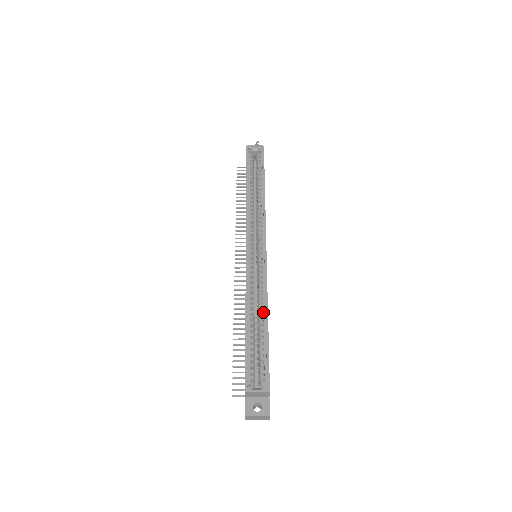
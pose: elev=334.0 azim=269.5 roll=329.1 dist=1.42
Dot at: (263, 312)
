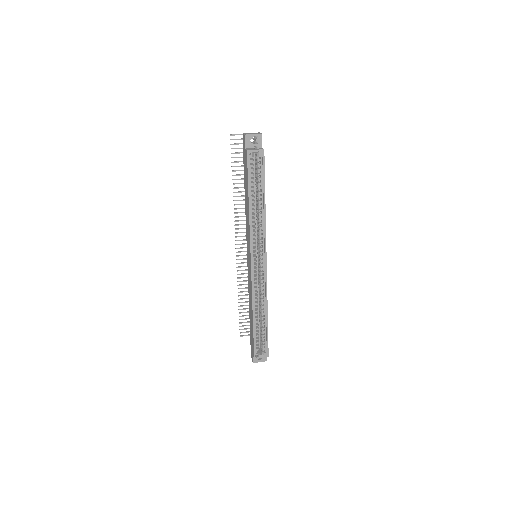
Dot at: (264, 311)
